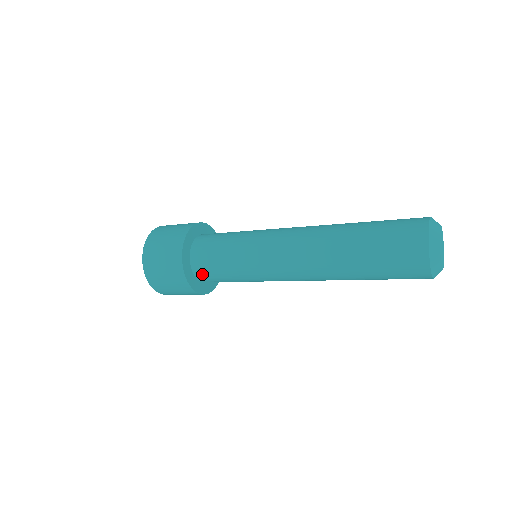
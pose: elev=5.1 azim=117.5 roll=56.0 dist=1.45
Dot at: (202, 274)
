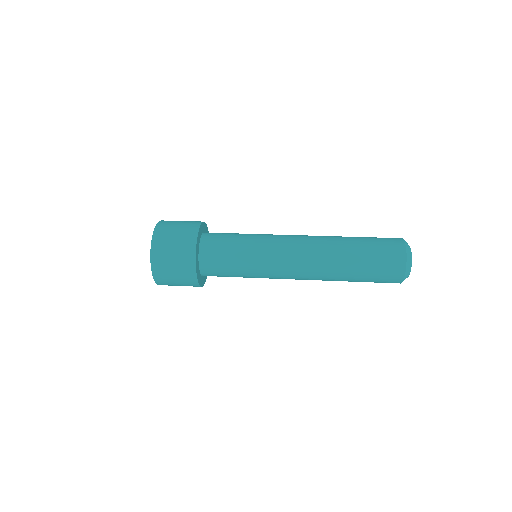
Dot at: (209, 273)
